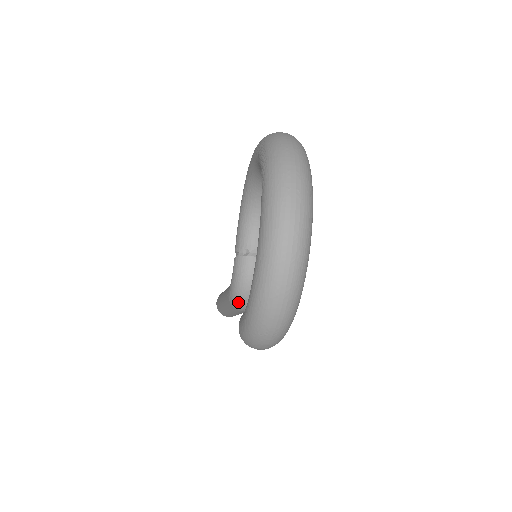
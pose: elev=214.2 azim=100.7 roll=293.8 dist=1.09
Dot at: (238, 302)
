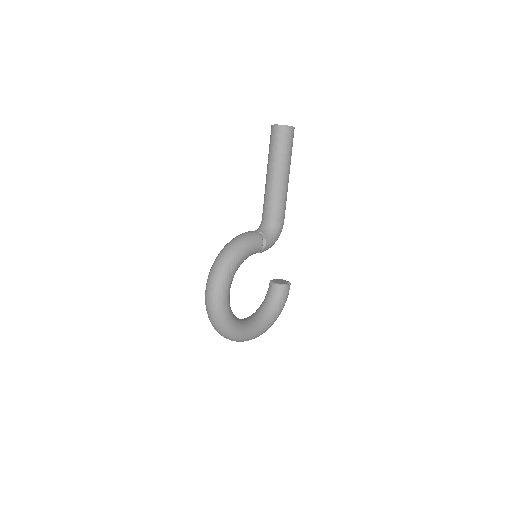
Dot at: occluded
